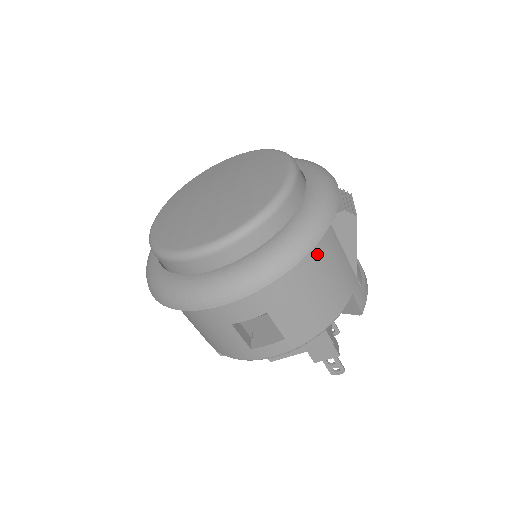
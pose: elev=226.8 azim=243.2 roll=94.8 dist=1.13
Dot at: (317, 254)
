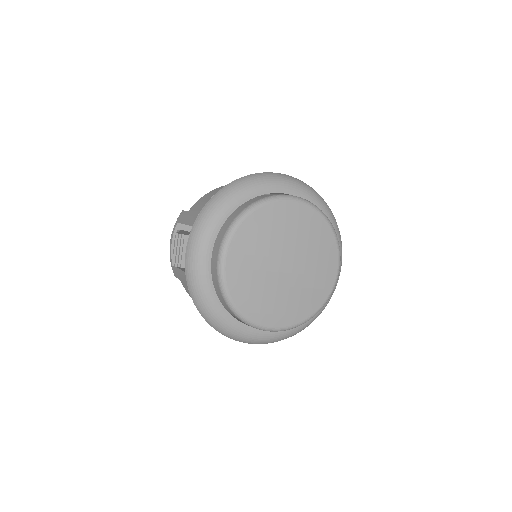
Dot at: occluded
